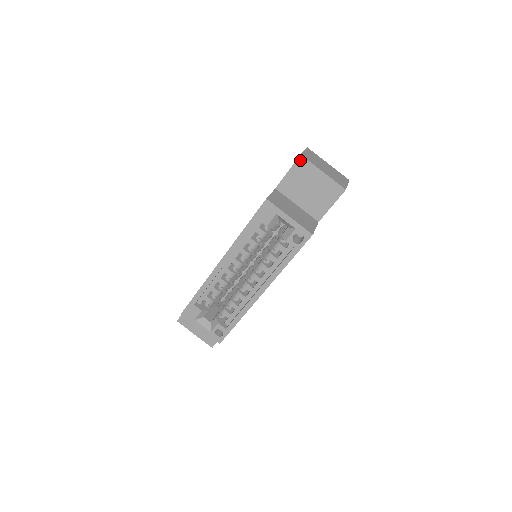
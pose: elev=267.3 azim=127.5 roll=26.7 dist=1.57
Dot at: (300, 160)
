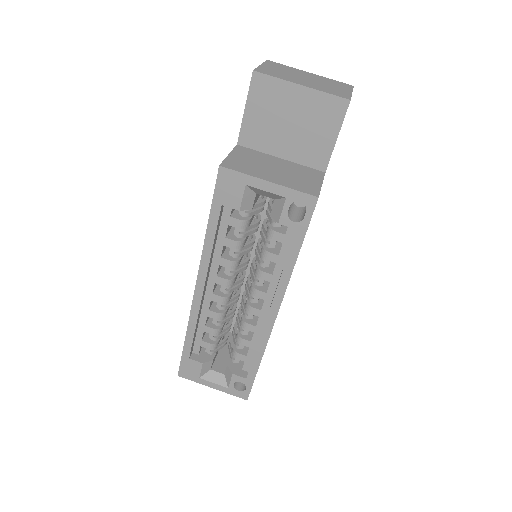
Dot at: (256, 80)
